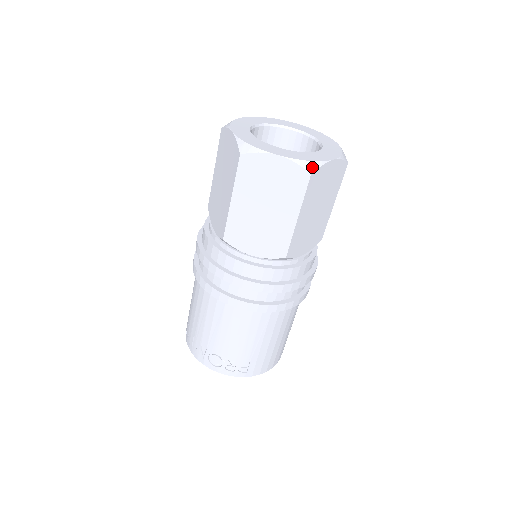
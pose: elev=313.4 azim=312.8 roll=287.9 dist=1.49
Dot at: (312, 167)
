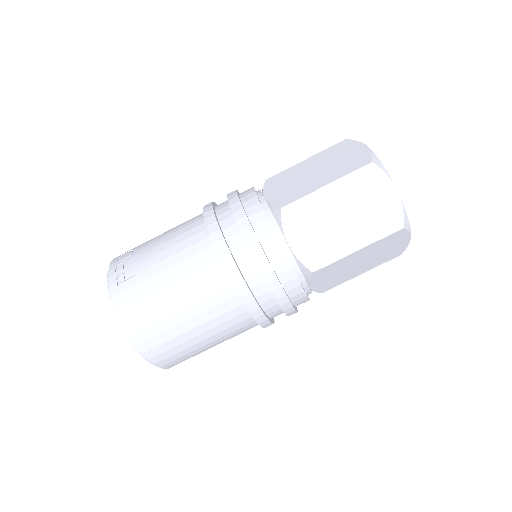
Dot at: (378, 164)
